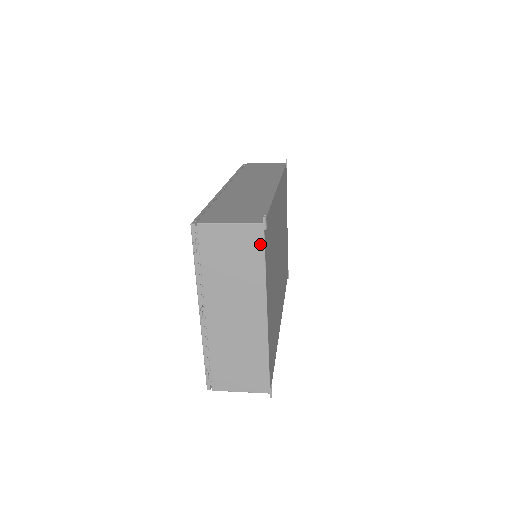
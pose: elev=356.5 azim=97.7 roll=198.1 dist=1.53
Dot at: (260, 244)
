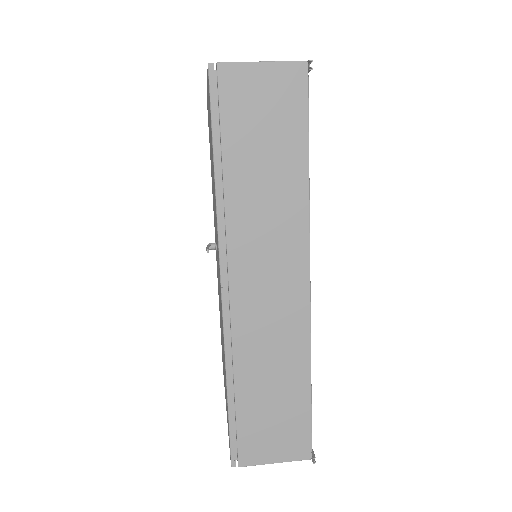
Dot at: occluded
